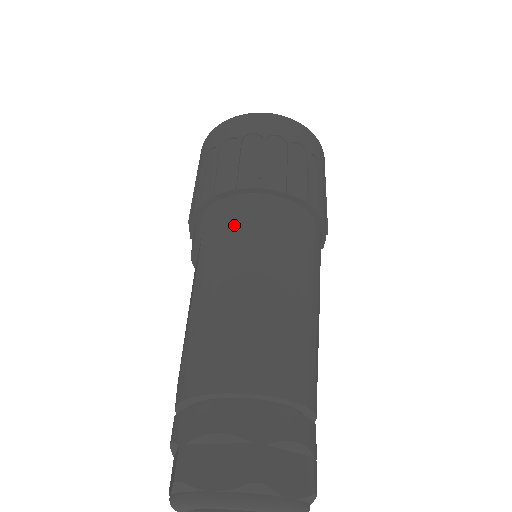
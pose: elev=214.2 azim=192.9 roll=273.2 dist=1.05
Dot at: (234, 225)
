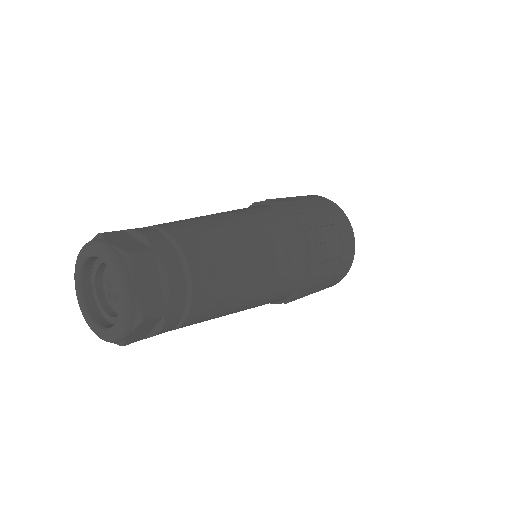
Dot at: occluded
